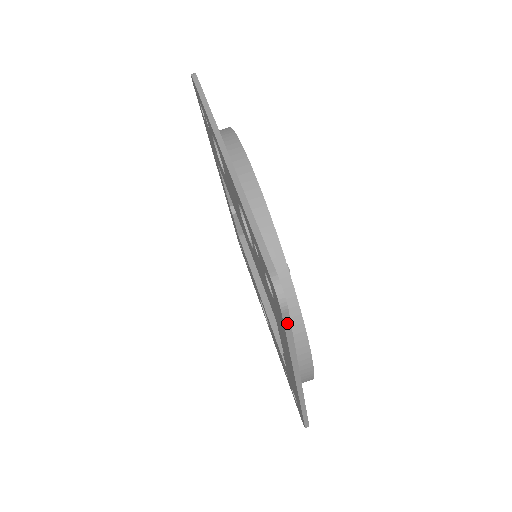
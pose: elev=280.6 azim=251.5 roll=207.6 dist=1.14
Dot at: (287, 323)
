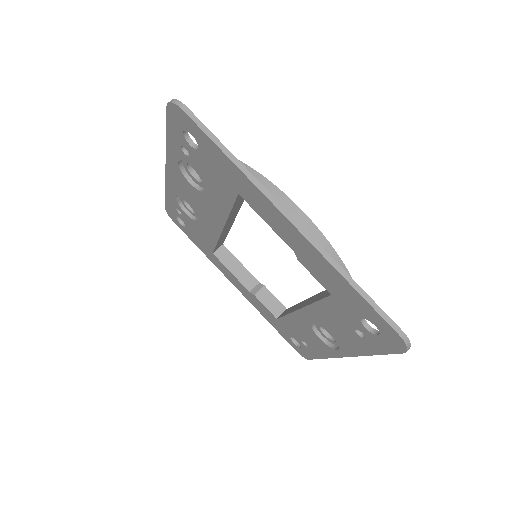
Dot at: (197, 122)
